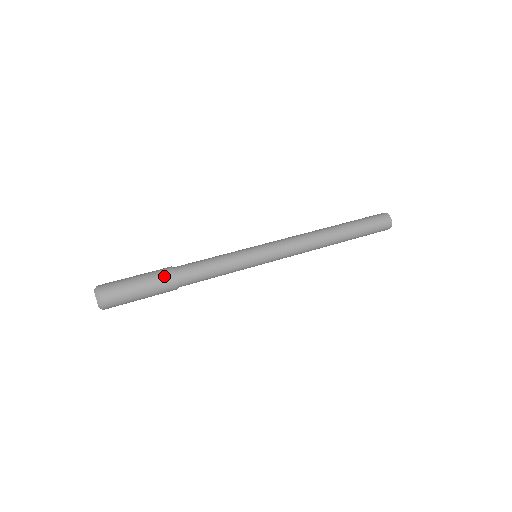
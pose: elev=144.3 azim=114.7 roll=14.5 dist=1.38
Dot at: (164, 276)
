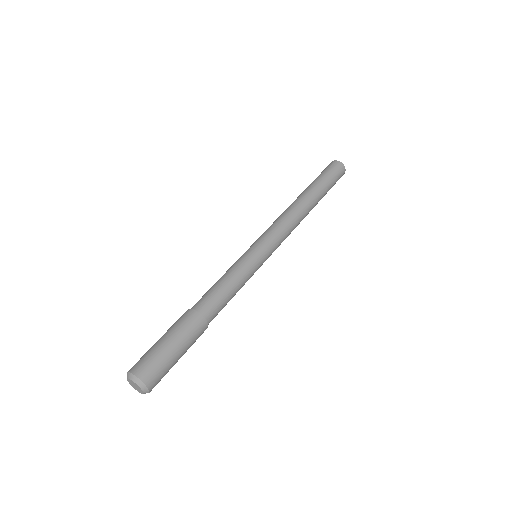
Dot at: (200, 334)
